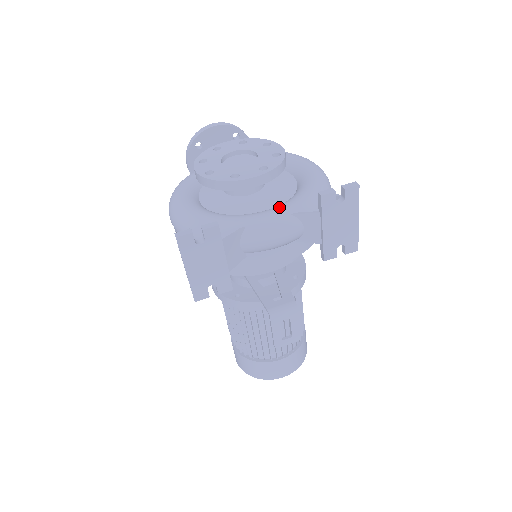
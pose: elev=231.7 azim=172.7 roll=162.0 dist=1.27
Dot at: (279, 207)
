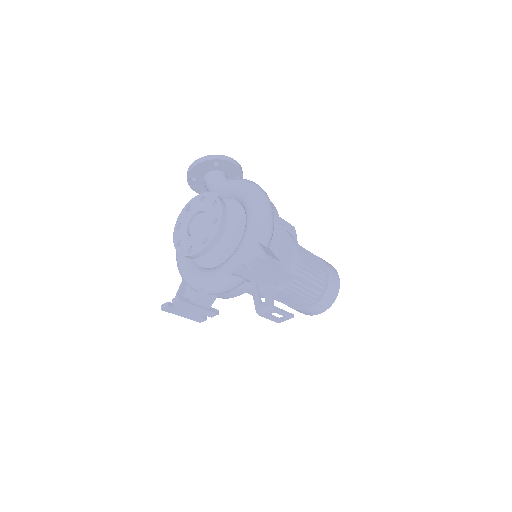
Dot at: (223, 266)
